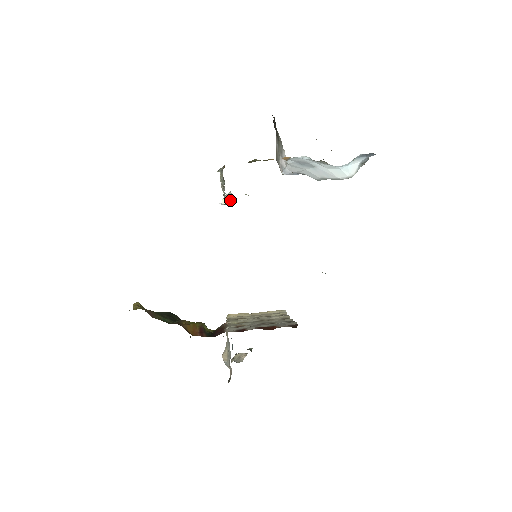
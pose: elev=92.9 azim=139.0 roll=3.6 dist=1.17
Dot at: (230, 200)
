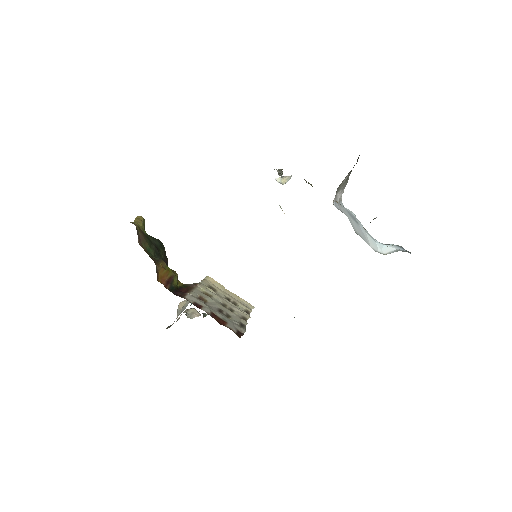
Dot at: (285, 182)
